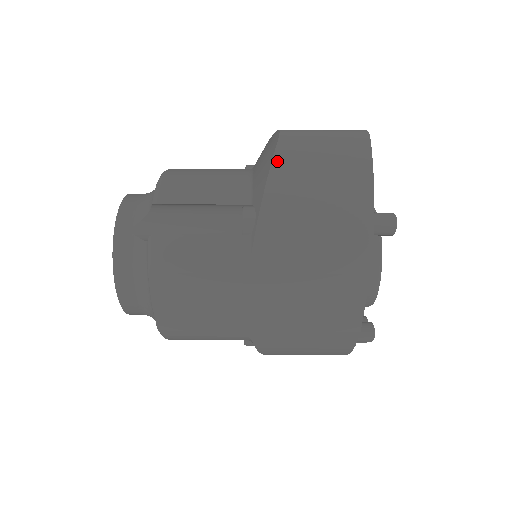
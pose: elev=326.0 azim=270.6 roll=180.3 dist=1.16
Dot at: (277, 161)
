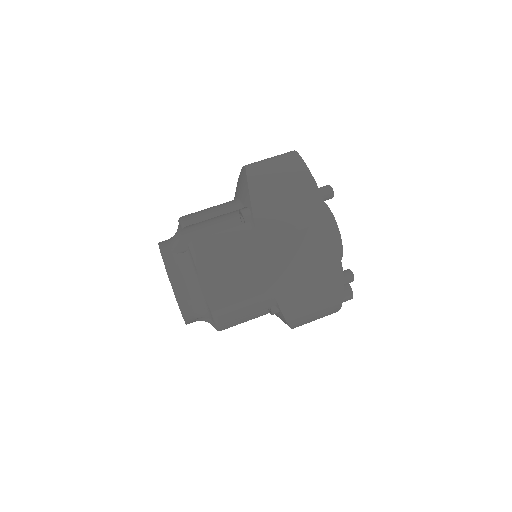
Dot at: (250, 177)
